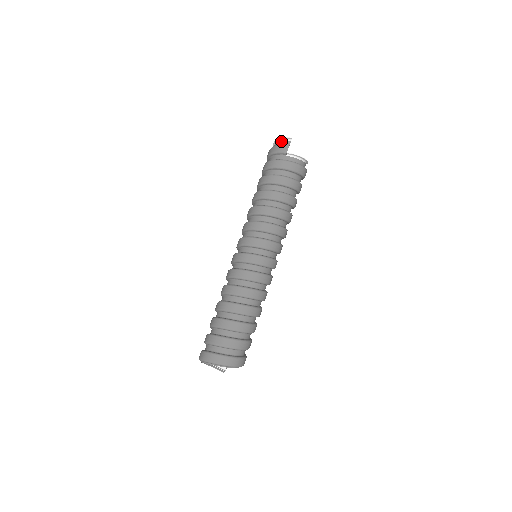
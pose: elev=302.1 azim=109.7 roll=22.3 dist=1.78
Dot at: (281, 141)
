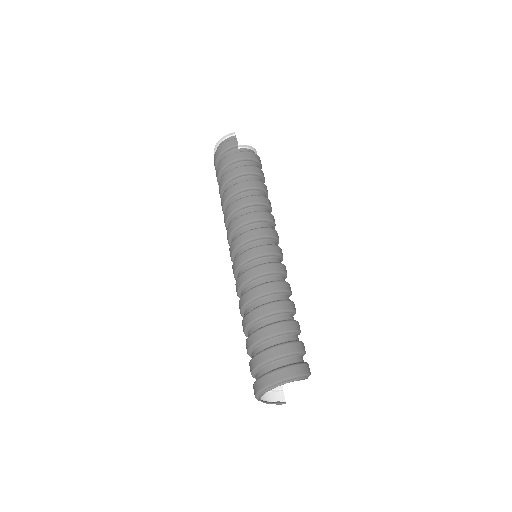
Dot at: (225, 139)
